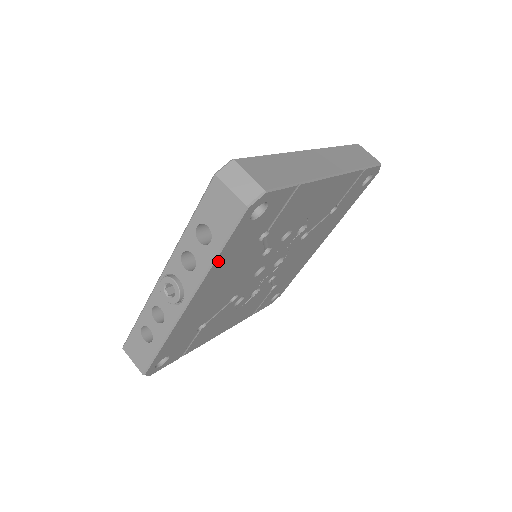
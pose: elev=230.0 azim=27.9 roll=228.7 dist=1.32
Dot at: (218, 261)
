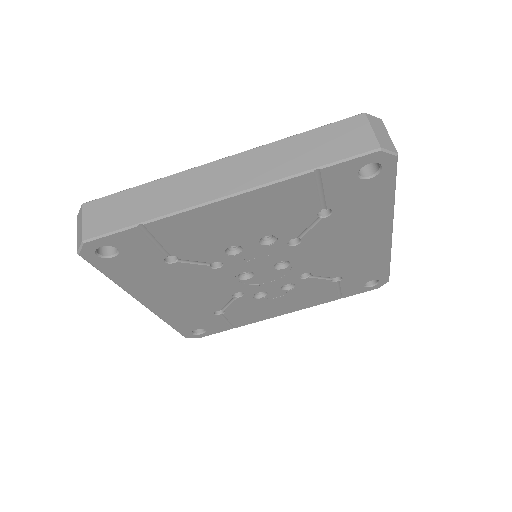
Dot at: (122, 282)
